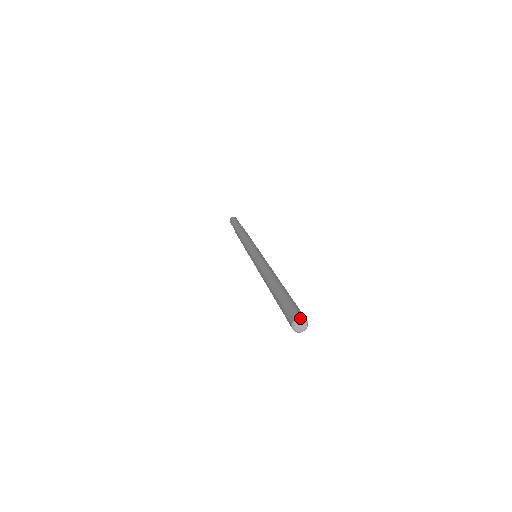
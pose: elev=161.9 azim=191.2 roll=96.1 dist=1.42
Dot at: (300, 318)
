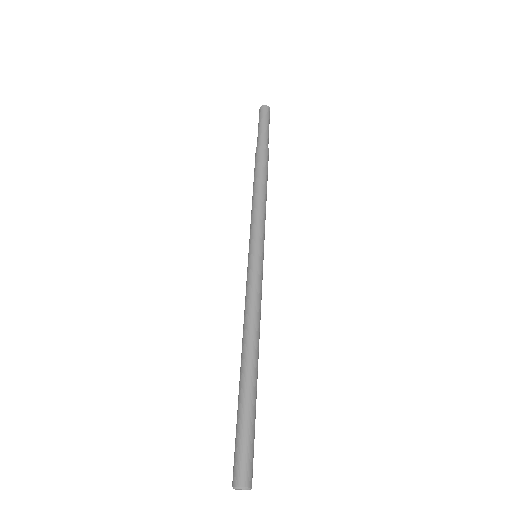
Dot at: (239, 488)
